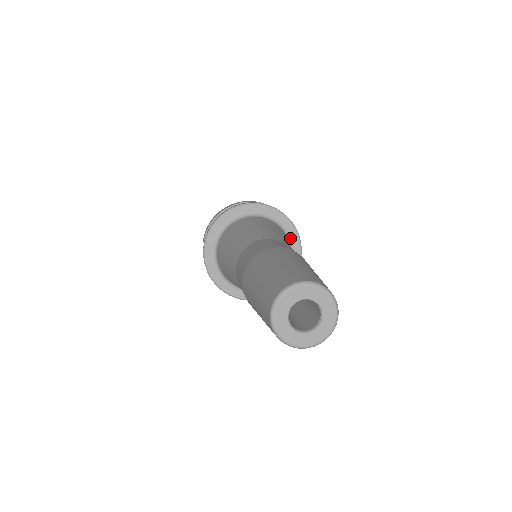
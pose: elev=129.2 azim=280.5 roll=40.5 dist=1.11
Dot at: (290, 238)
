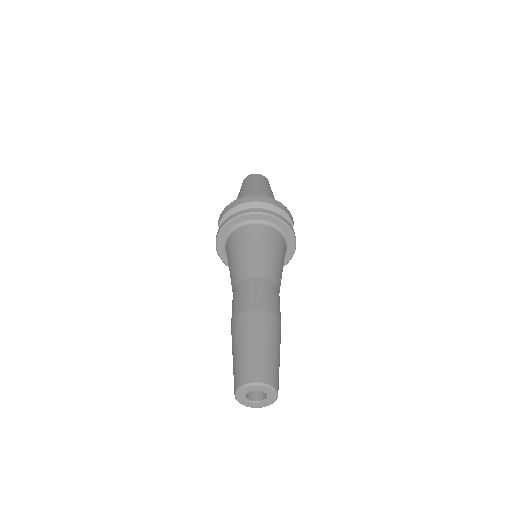
Dot at: (288, 240)
